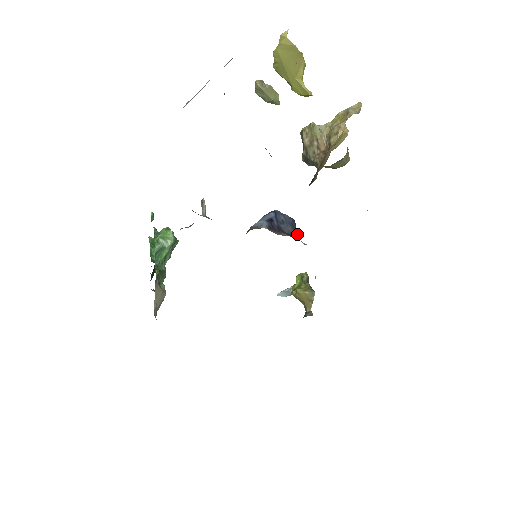
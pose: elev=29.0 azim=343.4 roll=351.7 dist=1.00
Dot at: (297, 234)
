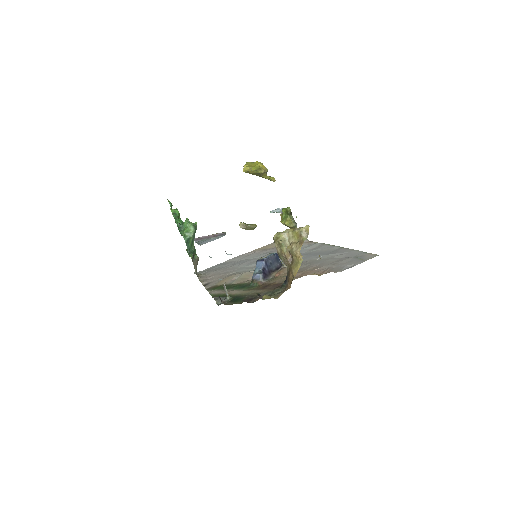
Dot at: (281, 265)
